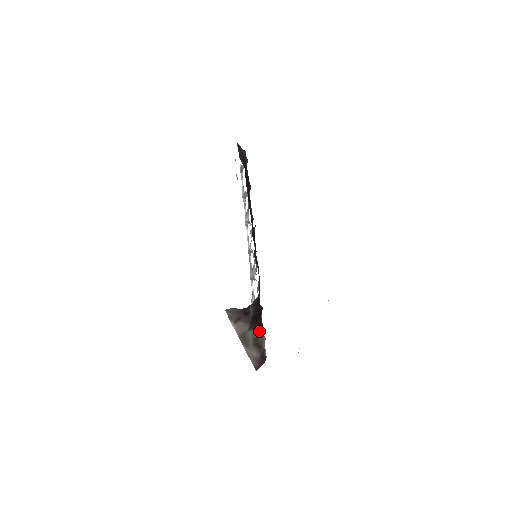
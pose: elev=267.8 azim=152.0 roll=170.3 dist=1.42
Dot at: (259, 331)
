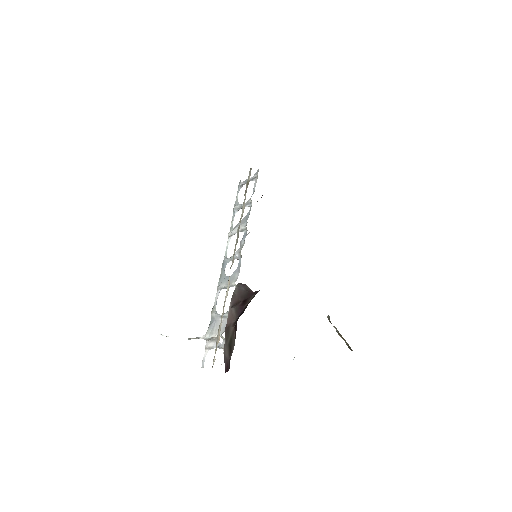
Dot at: (235, 333)
